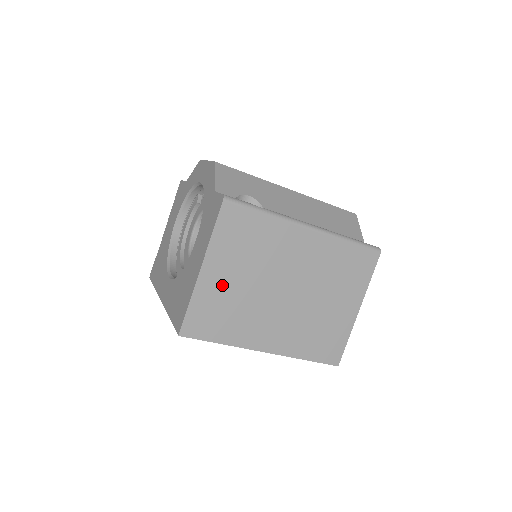
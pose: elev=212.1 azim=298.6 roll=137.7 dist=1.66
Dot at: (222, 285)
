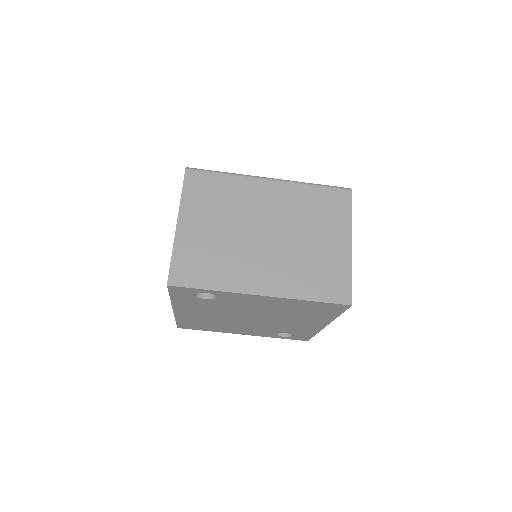
Dot at: (200, 236)
